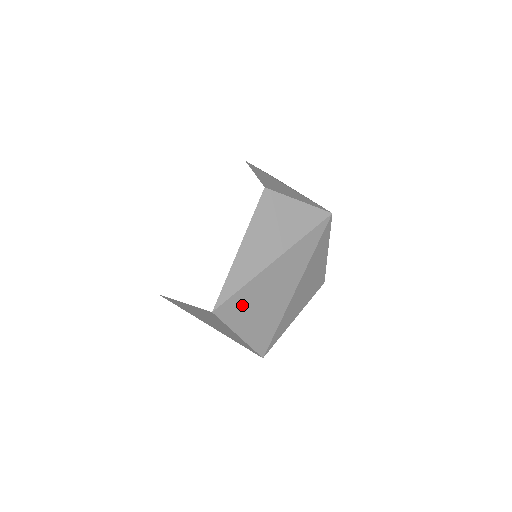
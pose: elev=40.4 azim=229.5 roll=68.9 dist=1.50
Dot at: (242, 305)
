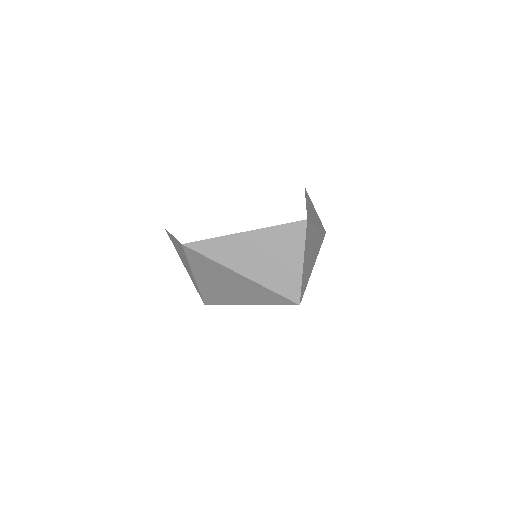
Dot at: (309, 237)
